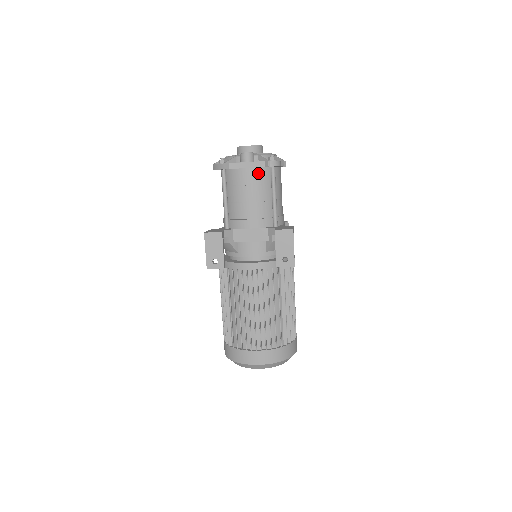
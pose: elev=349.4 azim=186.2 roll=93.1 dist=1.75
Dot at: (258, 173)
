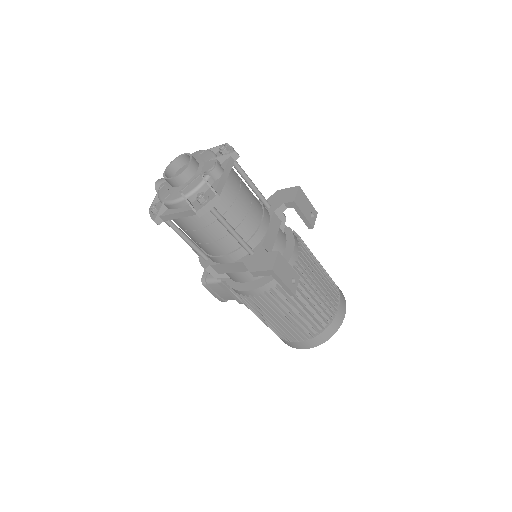
Dot at: (233, 174)
